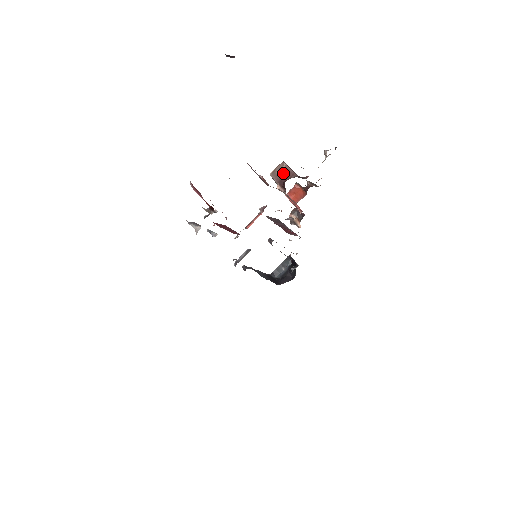
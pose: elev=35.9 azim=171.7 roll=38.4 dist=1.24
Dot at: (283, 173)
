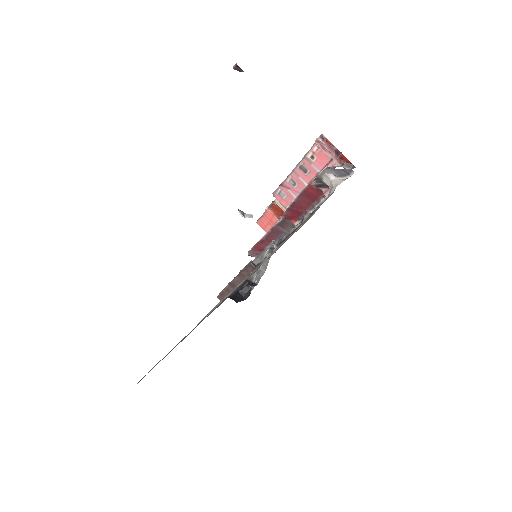
Dot at: occluded
